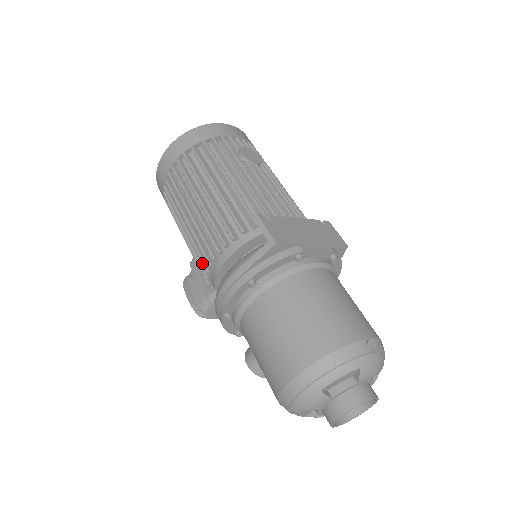
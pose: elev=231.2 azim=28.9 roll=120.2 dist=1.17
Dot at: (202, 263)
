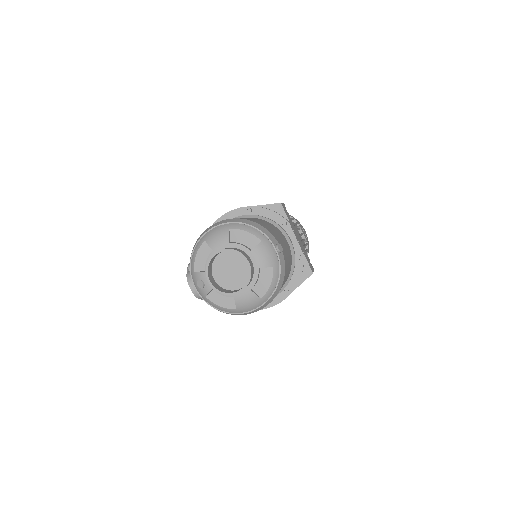
Dot at: occluded
